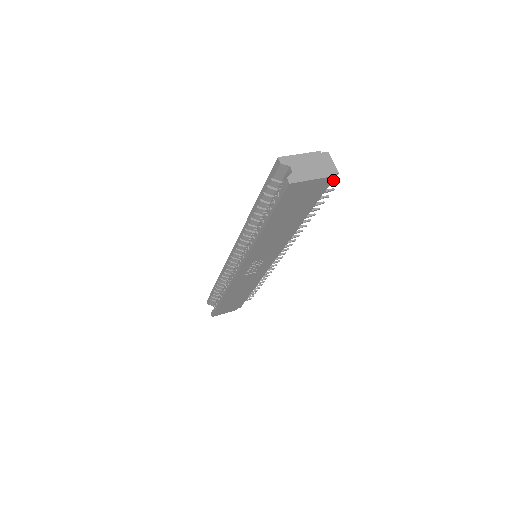
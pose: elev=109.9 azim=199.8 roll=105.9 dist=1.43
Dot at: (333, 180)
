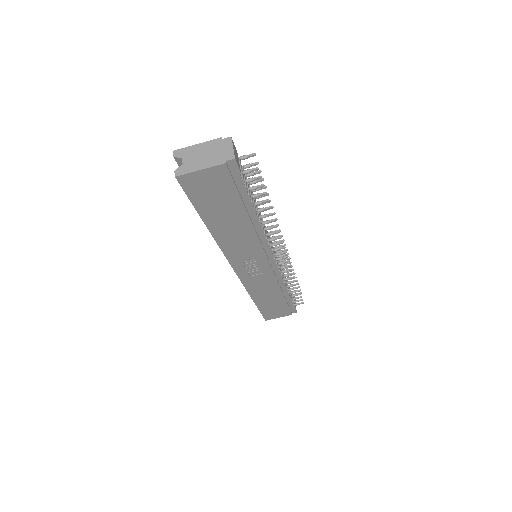
Dot at: (238, 167)
